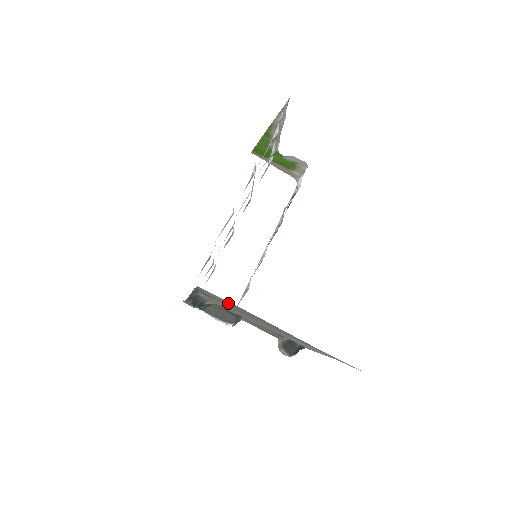
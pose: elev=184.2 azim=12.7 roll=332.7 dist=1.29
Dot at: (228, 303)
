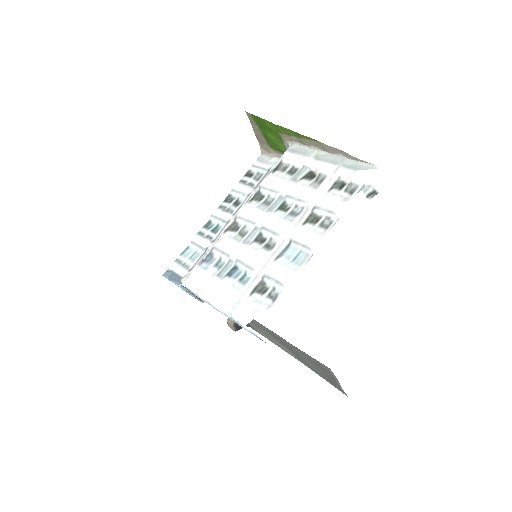
Dot at: (319, 365)
